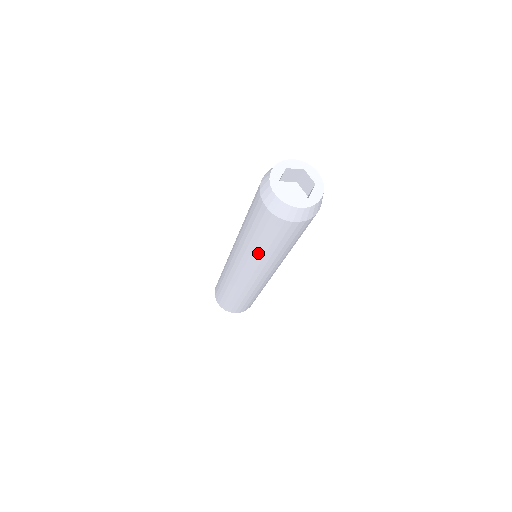
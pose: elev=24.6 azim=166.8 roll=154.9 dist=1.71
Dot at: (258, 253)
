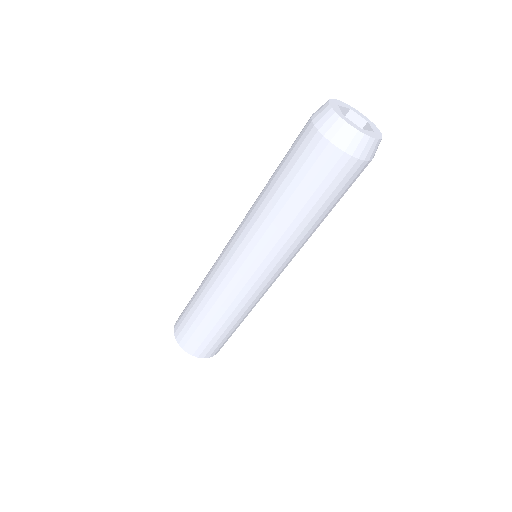
Dot at: (296, 228)
